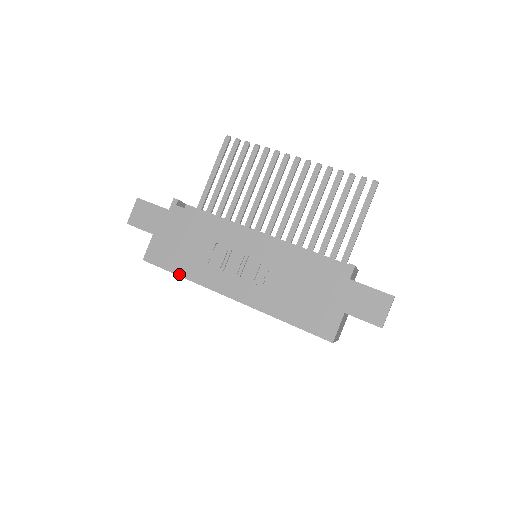
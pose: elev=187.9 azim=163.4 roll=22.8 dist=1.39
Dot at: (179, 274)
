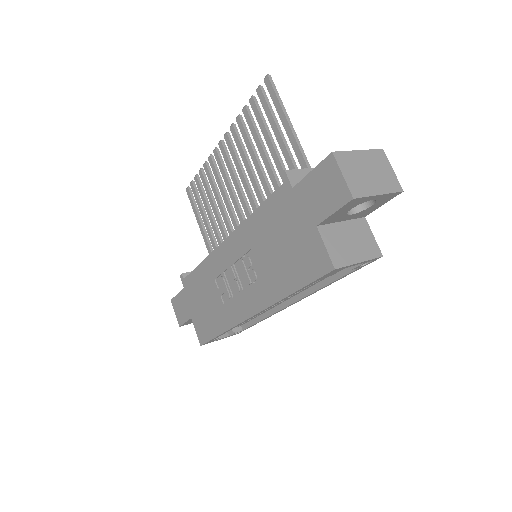
Dot at: (219, 333)
